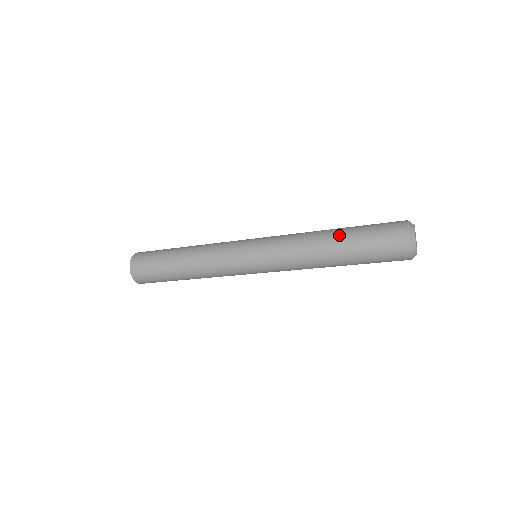
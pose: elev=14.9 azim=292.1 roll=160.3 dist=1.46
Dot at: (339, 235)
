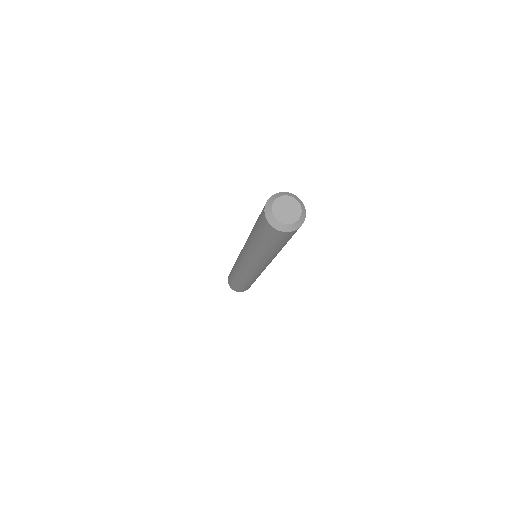
Dot at: (253, 234)
